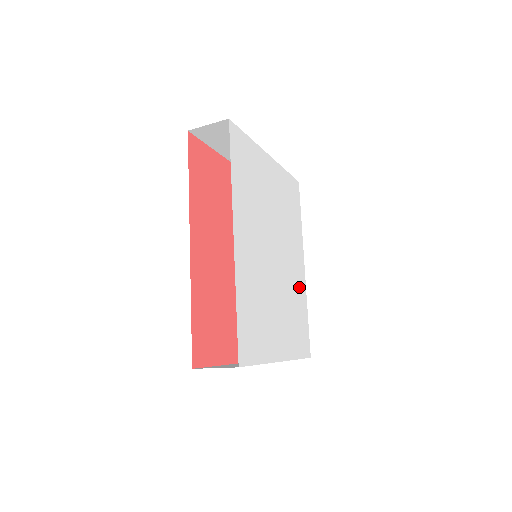
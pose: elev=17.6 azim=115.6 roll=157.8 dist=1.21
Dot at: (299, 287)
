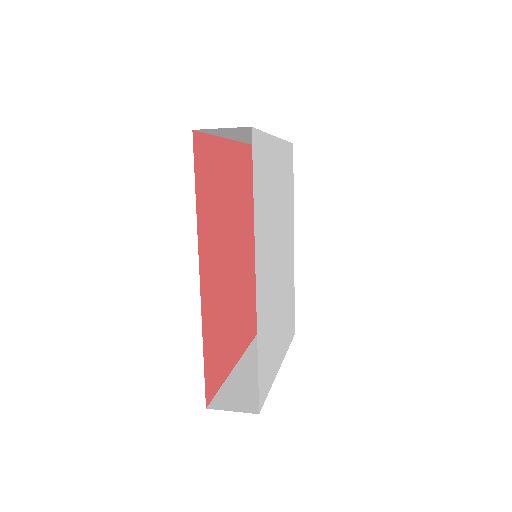
Dot at: (291, 271)
